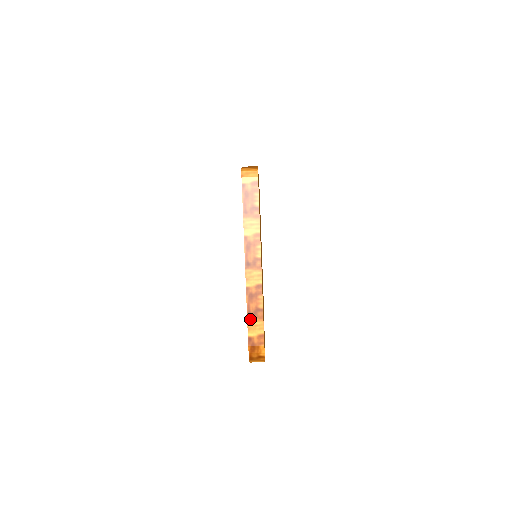
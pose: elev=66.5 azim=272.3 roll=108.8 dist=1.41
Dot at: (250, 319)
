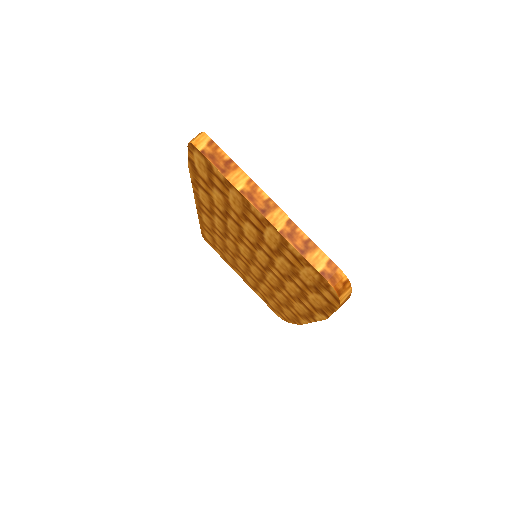
Dot at: (307, 256)
